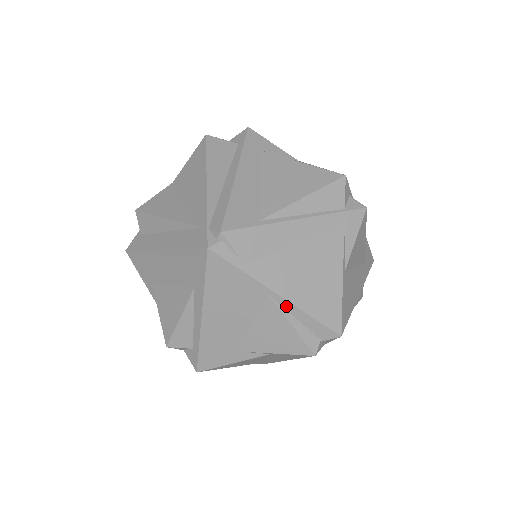
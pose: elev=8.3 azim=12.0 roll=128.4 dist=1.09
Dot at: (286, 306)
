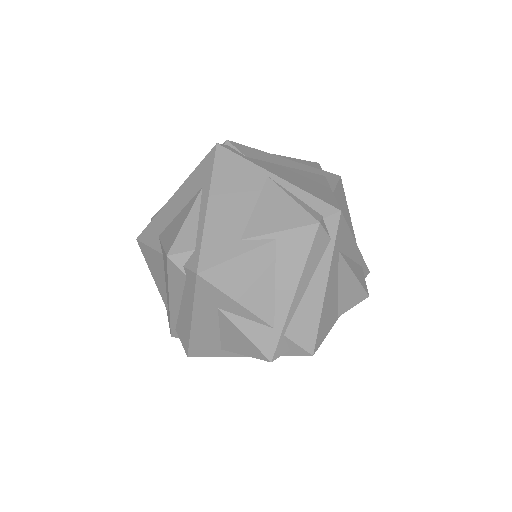
Dot at: (284, 185)
